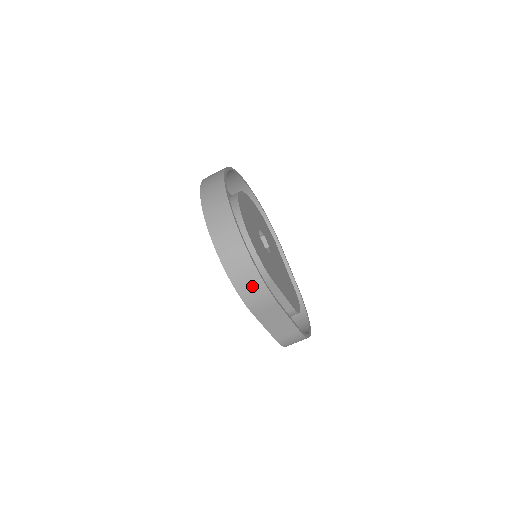
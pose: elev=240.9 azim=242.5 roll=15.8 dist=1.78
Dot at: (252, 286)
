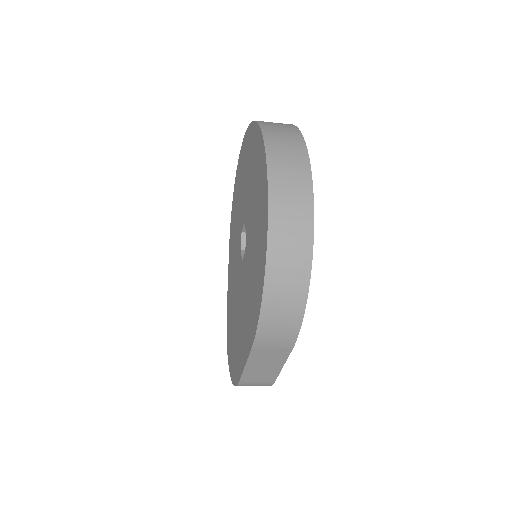
Dot at: (284, 317)
